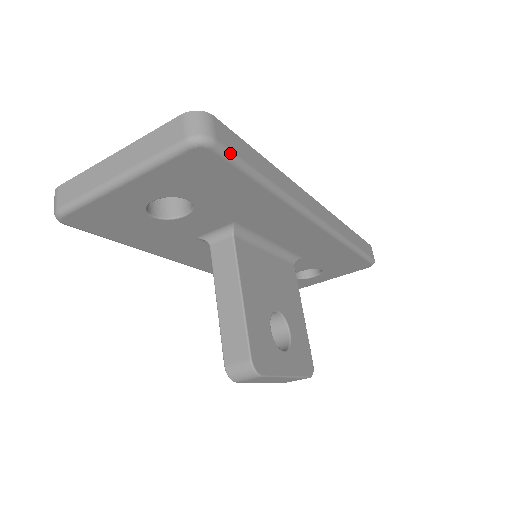
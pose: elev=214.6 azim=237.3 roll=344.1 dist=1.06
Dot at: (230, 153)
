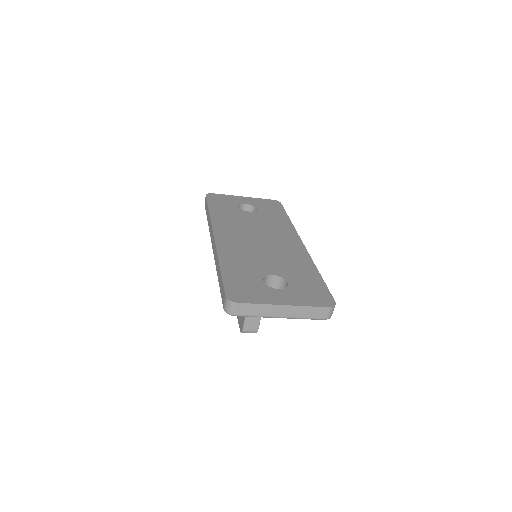
Dot at: occluded
